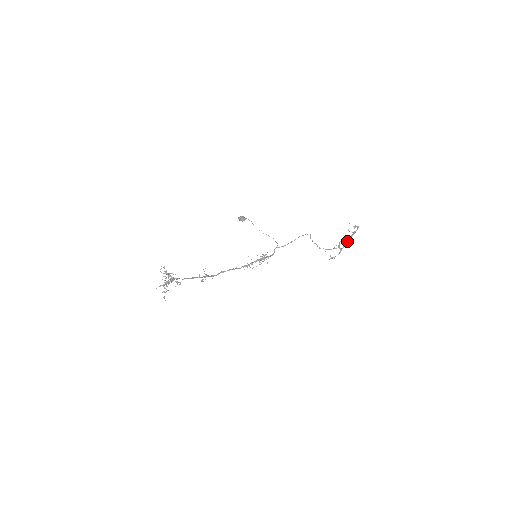
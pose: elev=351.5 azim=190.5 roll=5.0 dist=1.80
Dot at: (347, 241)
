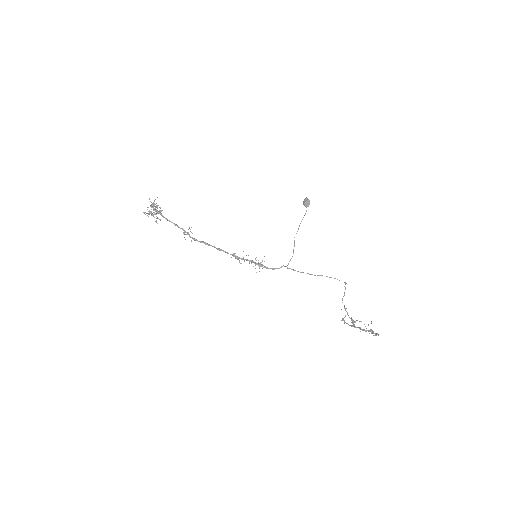
Dot at: occluded
